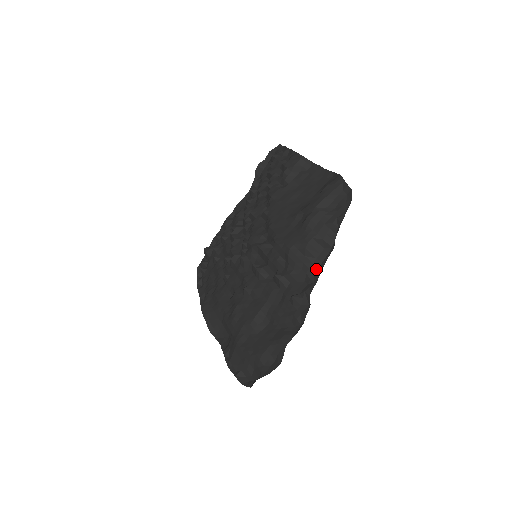
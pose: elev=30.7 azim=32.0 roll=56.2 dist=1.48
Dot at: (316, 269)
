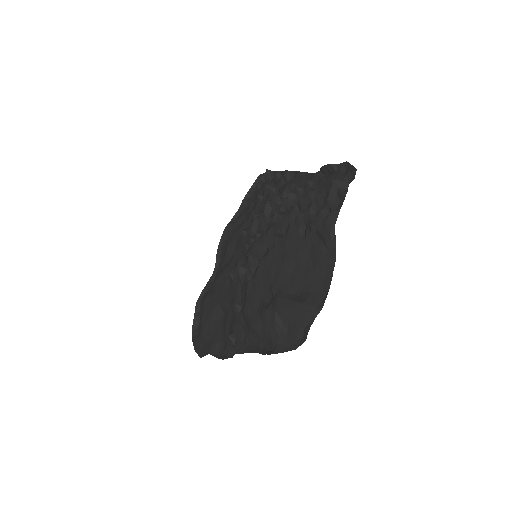
Dot at: (252, 343)
